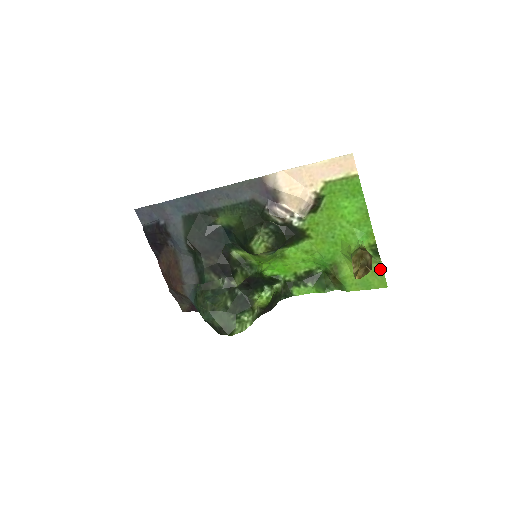
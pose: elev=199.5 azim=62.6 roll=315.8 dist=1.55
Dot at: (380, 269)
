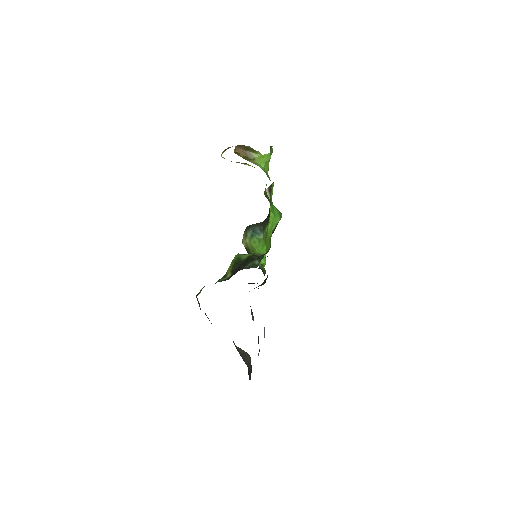
Dot at: occluded
